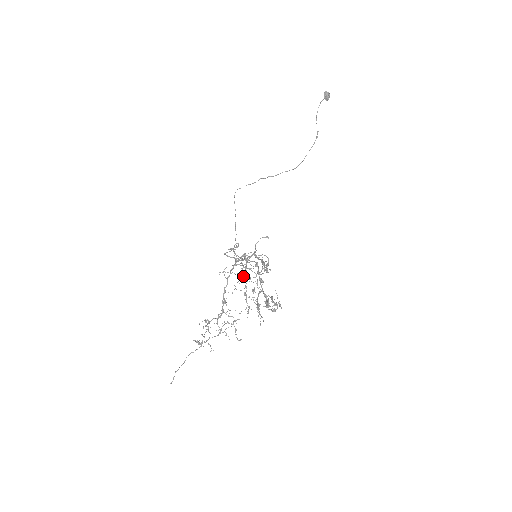
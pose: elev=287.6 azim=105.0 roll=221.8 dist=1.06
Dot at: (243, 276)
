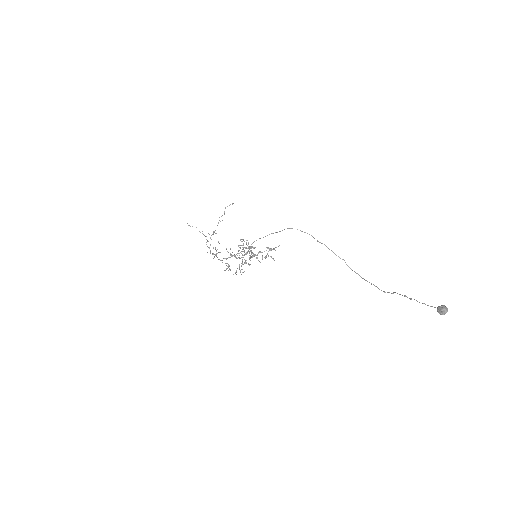
Dot at: (235, 256)
